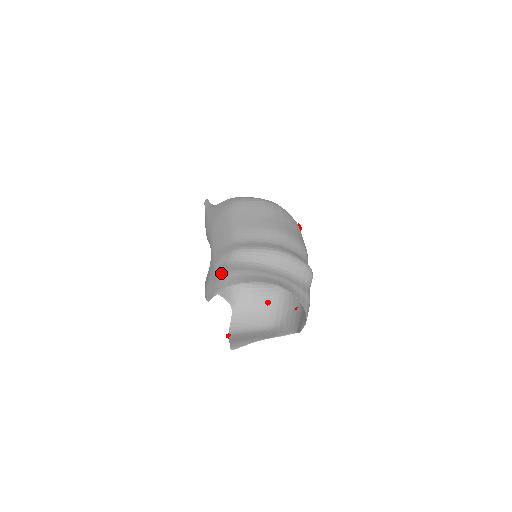
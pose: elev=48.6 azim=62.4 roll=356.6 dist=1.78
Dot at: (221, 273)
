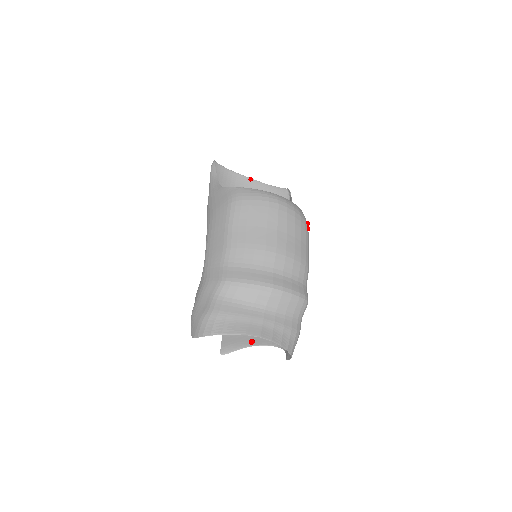
Dot at: (205, 310)
